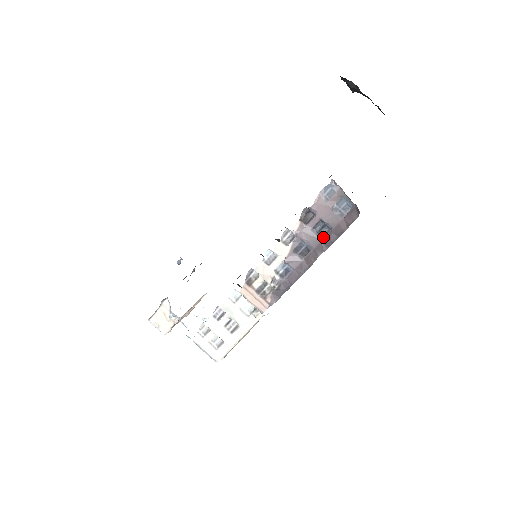
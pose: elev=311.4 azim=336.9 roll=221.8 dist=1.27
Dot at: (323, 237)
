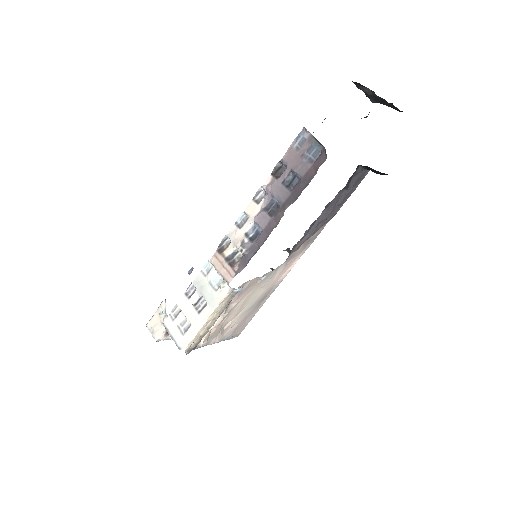
Dot at: (293, 189)
